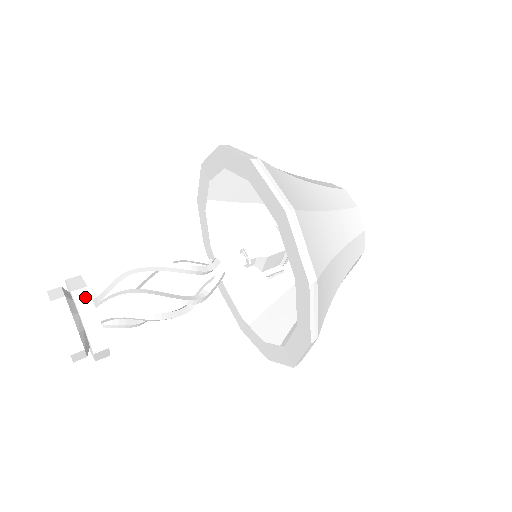
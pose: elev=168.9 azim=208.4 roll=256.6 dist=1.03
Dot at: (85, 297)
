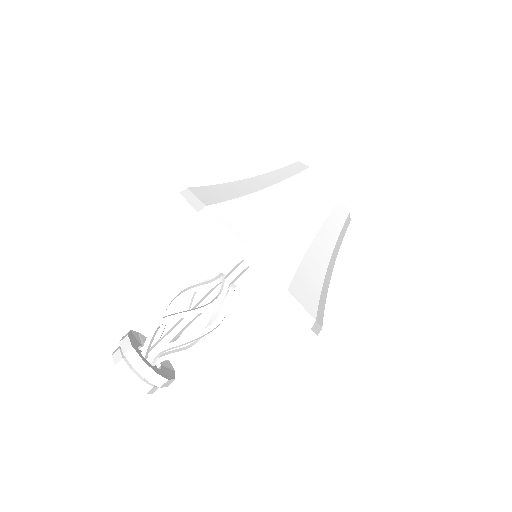
Dot at: (146, 369)
